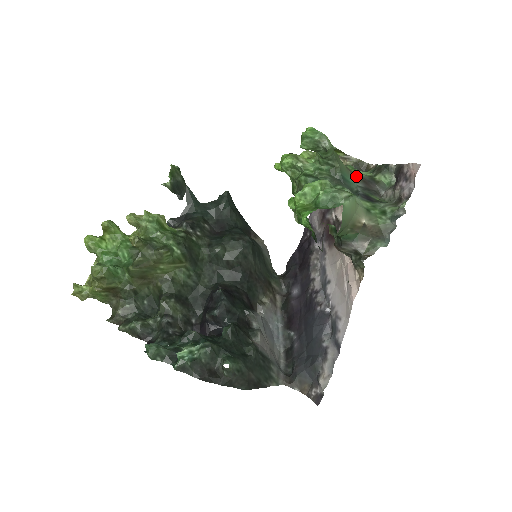
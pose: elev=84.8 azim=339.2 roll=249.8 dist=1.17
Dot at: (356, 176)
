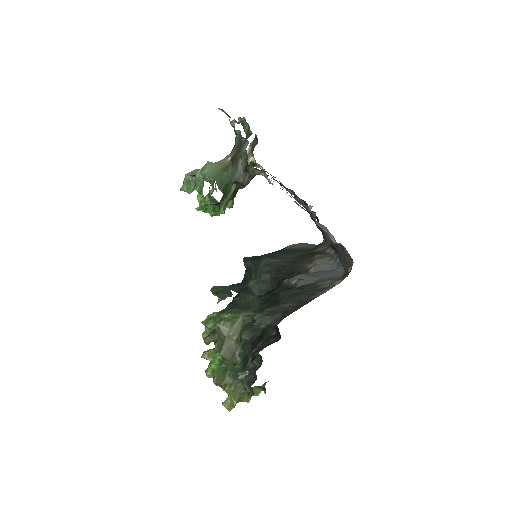
Dot at: occluded
